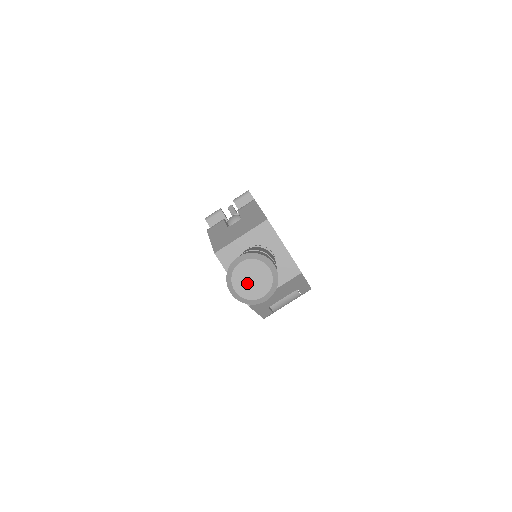
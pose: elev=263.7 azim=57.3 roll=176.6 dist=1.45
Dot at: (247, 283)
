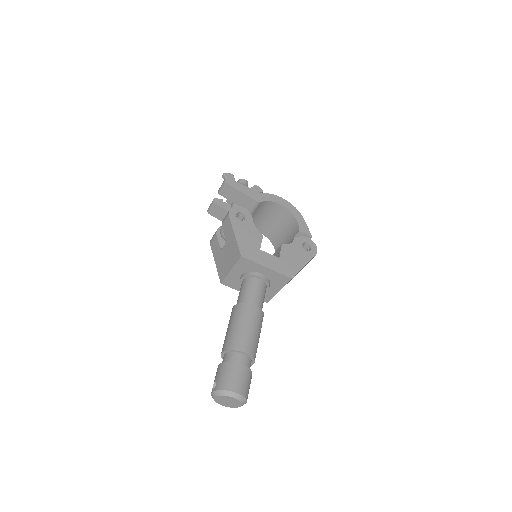
Dot at: (227, 403)
